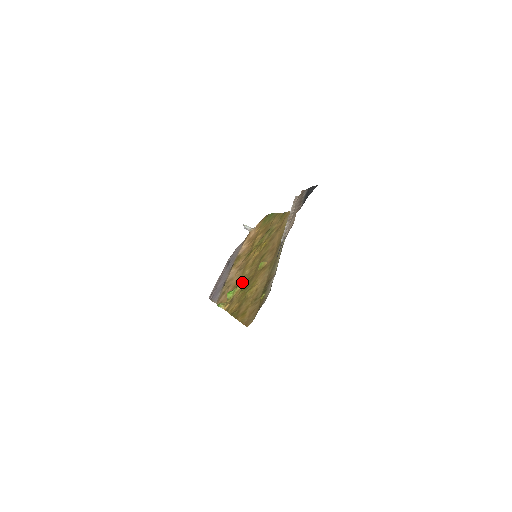
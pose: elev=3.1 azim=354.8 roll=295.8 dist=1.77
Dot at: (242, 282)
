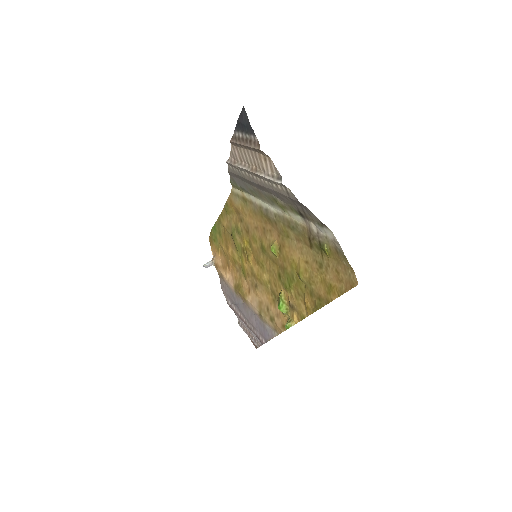
Dot at: (277, 286)
